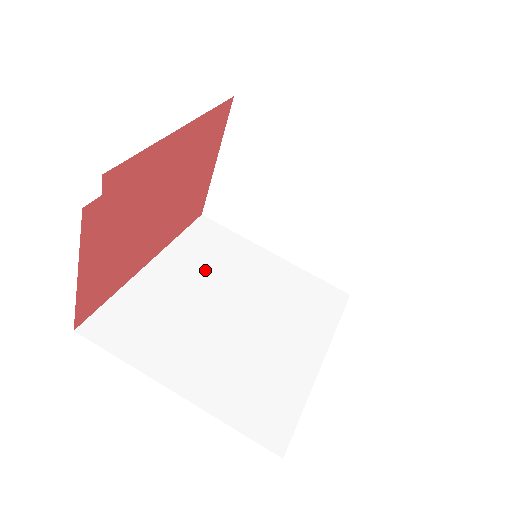
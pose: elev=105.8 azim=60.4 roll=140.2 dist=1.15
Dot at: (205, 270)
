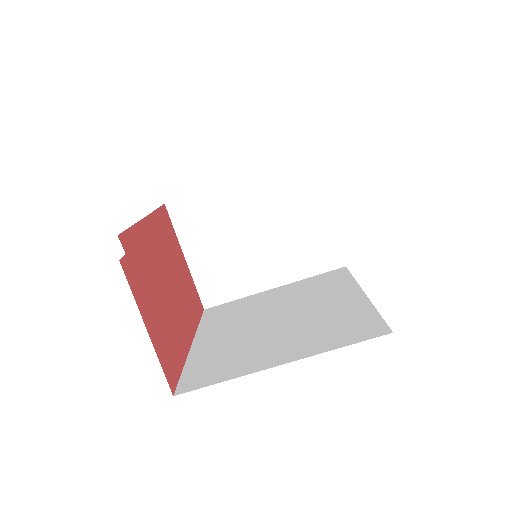
Dot at: (235, 321)
